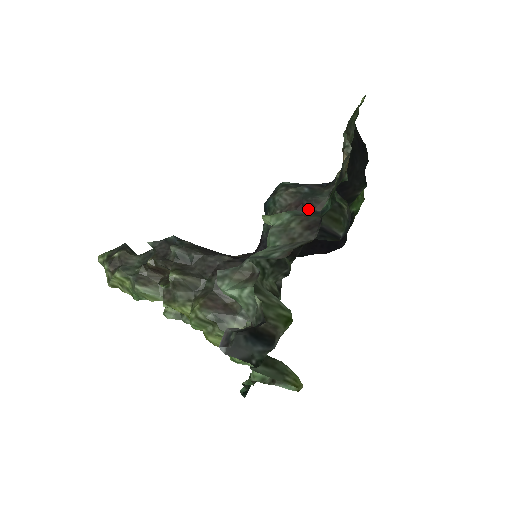
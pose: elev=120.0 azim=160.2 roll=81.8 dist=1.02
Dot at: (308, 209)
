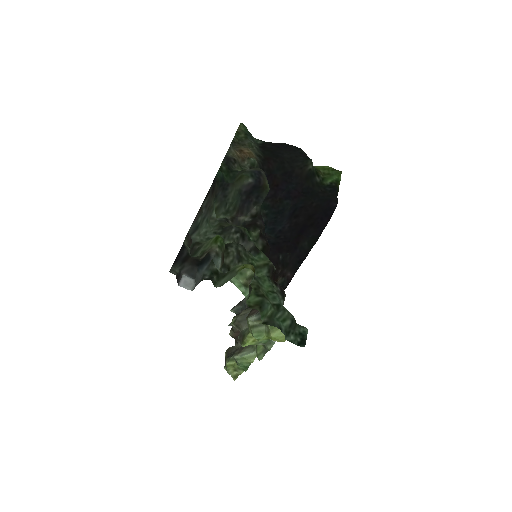
Dot at: occluded
